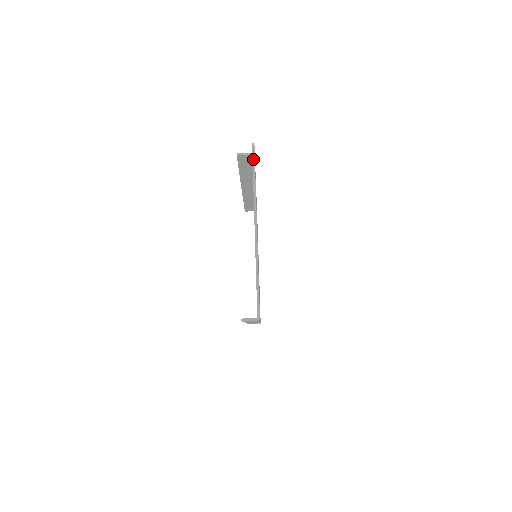
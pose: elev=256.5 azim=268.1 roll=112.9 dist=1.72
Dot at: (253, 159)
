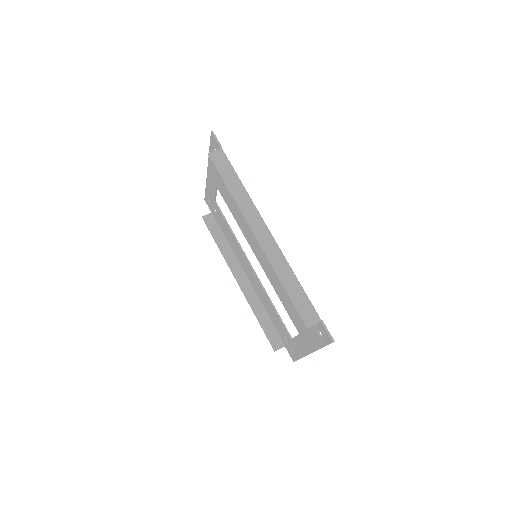
Dot at: (205, 194)
